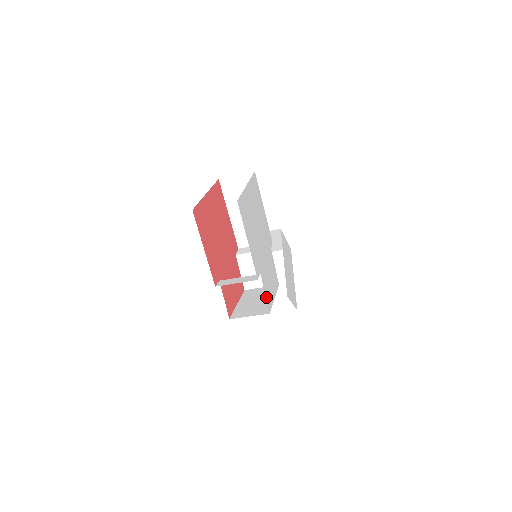
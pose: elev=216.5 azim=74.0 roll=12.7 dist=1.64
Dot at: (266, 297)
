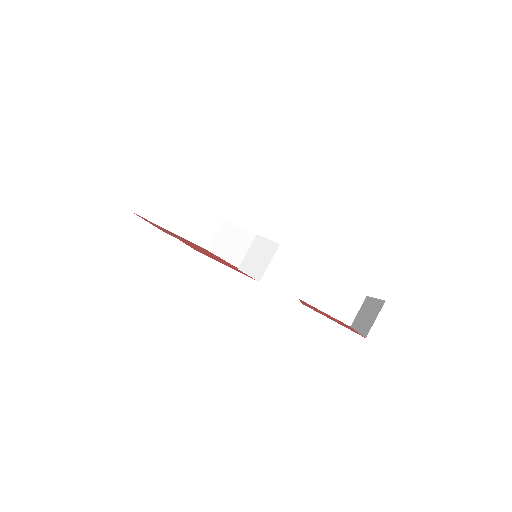
Dot at: occluded
